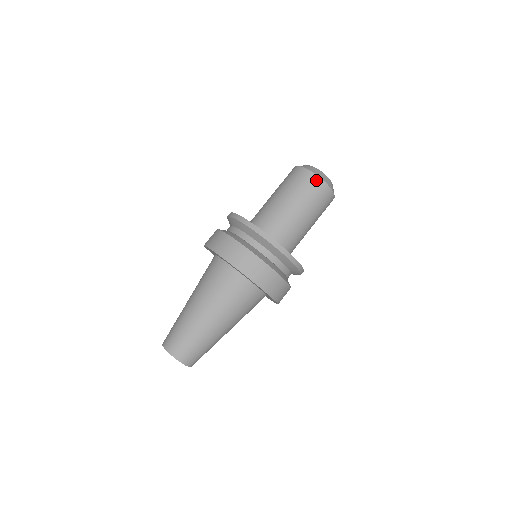
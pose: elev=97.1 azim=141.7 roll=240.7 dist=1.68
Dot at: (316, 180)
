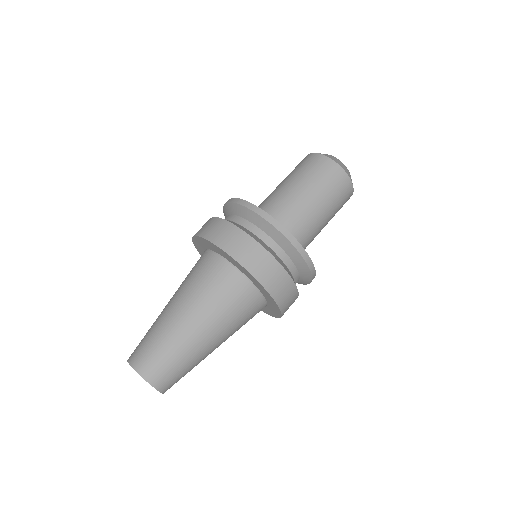
Dot at: (321, 159)
